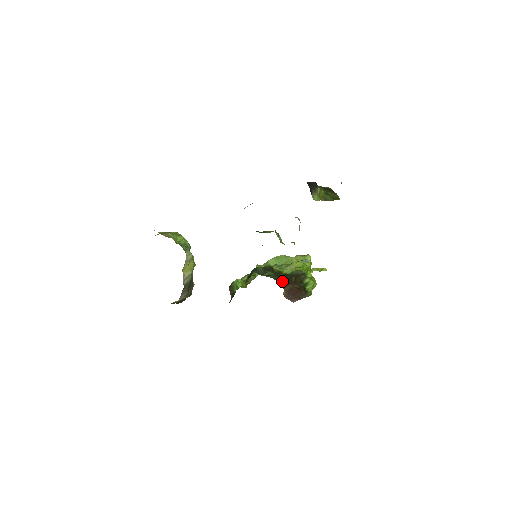
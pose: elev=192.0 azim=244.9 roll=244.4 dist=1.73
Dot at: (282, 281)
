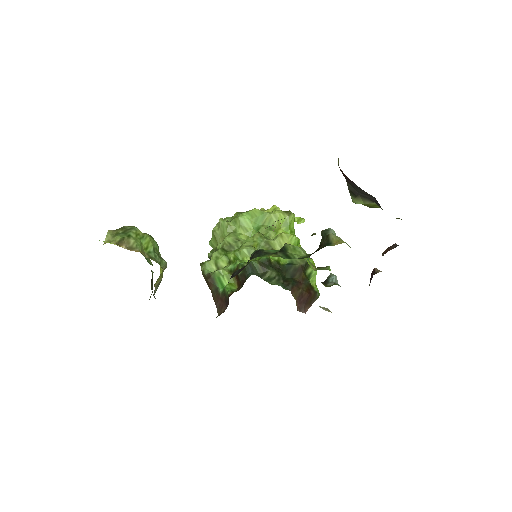
Dot at: (291, 287)
